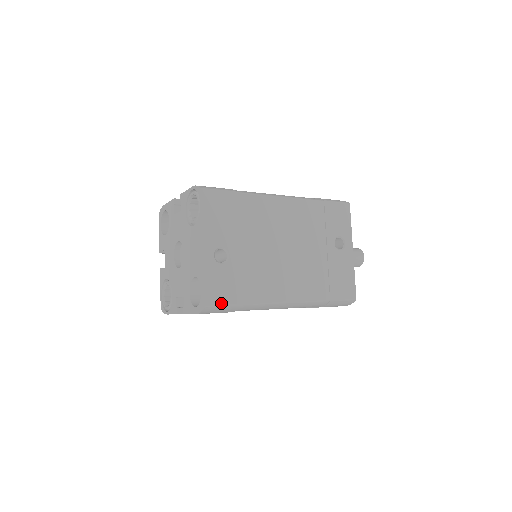
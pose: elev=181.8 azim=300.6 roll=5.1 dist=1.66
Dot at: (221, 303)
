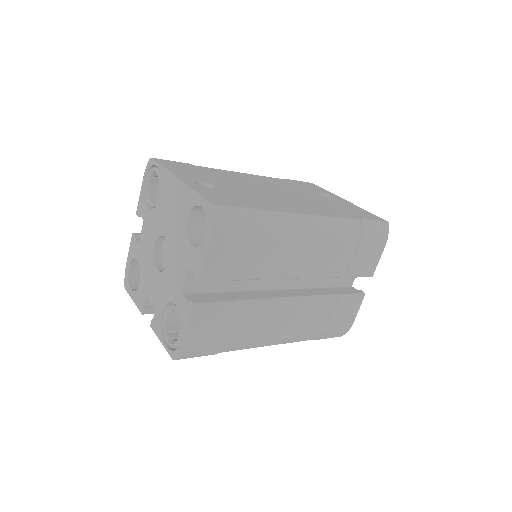
Dot at: (233, 206)
